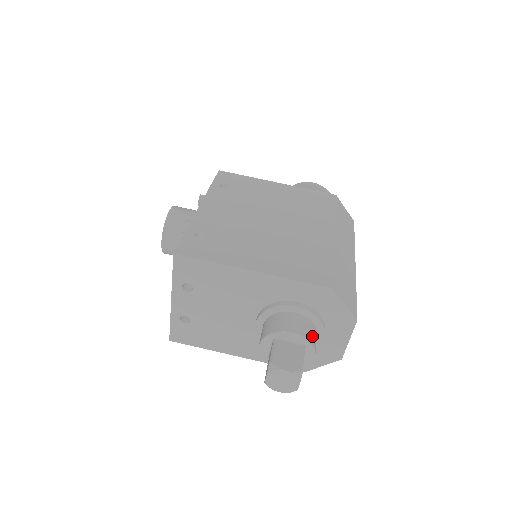
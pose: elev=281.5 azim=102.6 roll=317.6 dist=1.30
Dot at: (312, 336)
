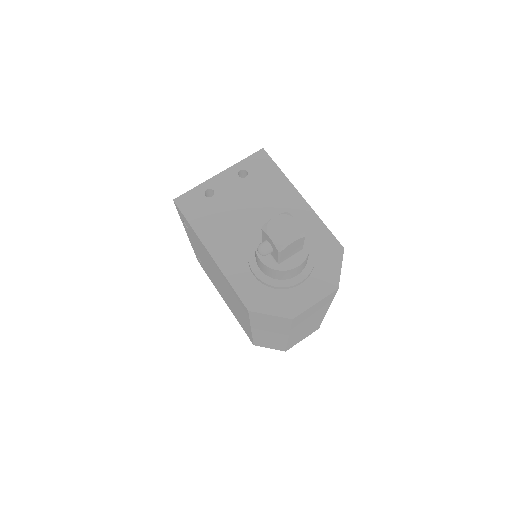
Dot at: occluded
